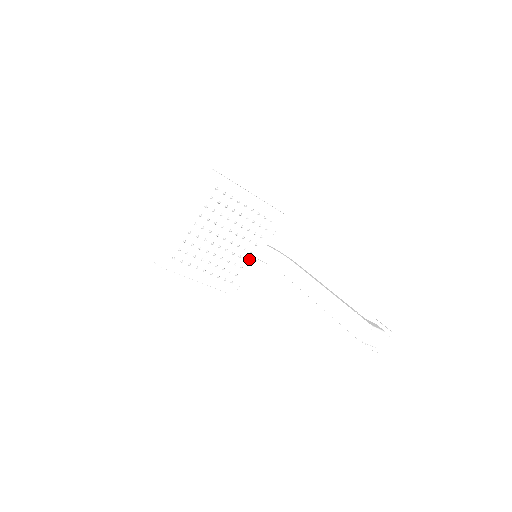
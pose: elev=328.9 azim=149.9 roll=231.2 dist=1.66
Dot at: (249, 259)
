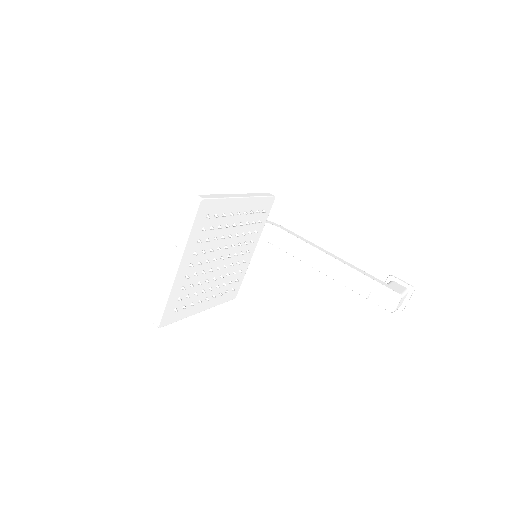
Dot at: (246, 259)
